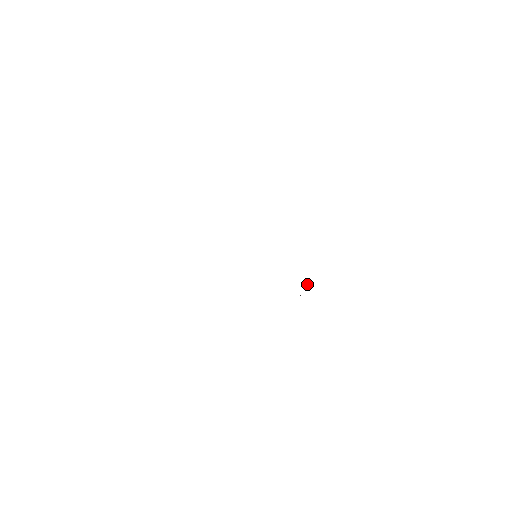
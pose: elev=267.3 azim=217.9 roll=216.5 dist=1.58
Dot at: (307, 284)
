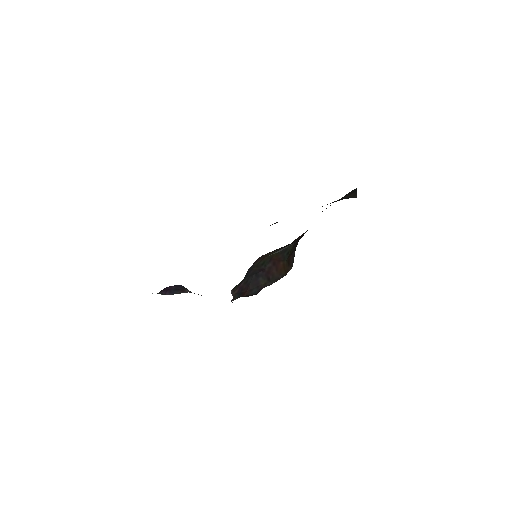
Dot at: (279, 251)
